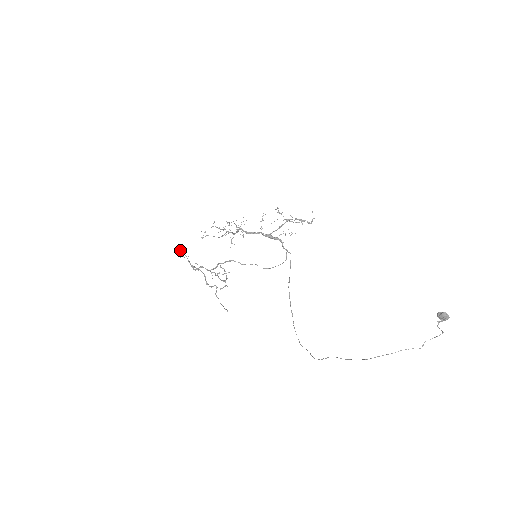
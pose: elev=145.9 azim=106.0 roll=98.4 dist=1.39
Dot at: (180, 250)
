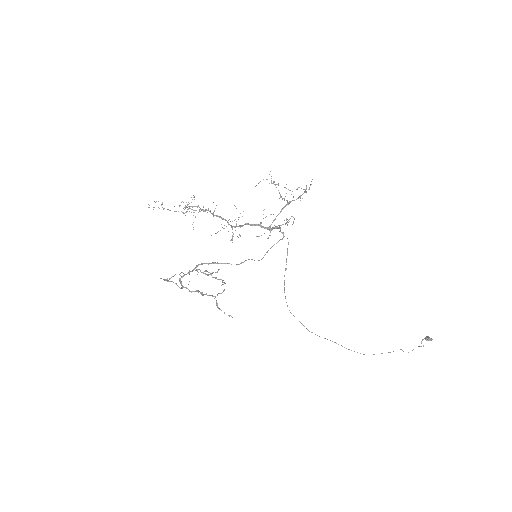
Dot at: occluded
